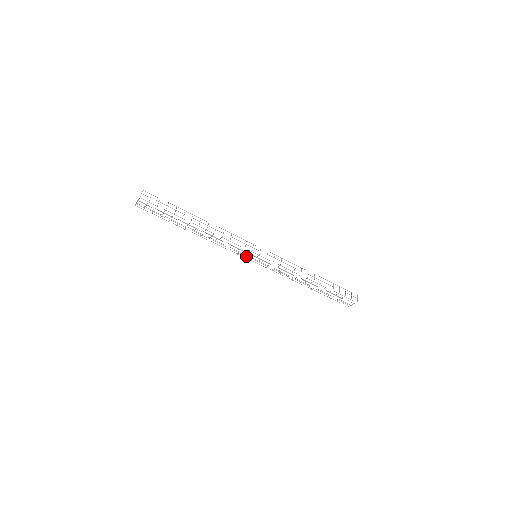
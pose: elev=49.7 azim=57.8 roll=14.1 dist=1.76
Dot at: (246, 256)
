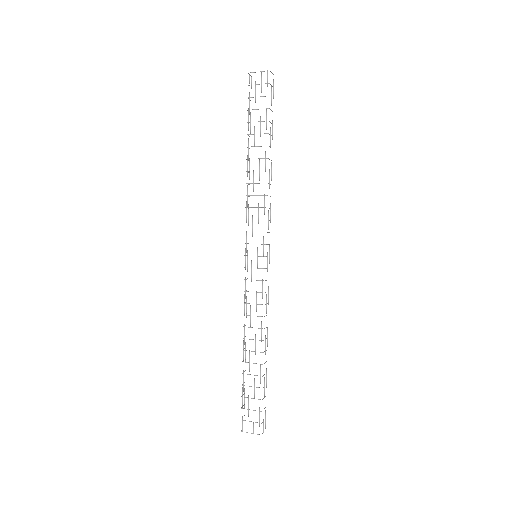
Dot at: occluded
